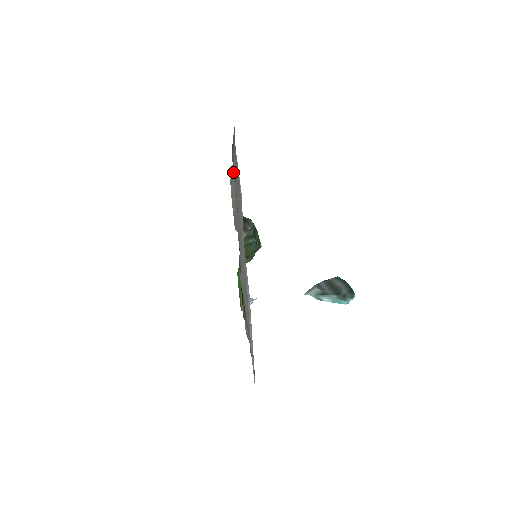
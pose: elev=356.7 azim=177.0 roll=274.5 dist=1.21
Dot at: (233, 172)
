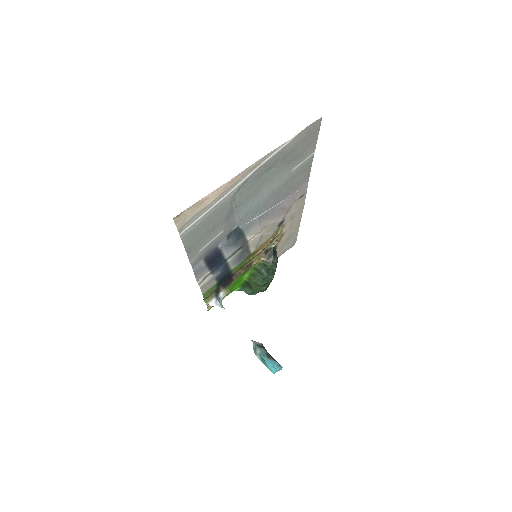
Dot at: (299, 190)
